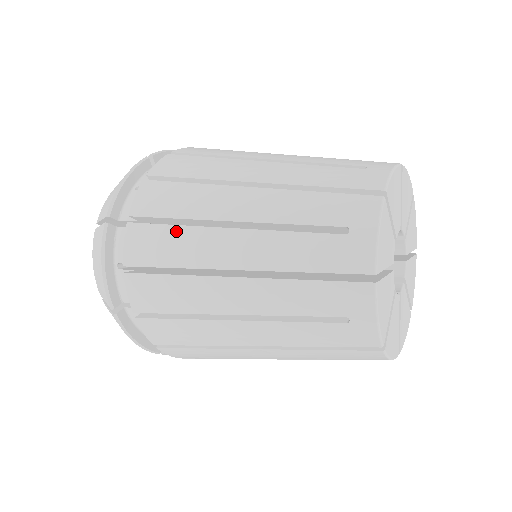
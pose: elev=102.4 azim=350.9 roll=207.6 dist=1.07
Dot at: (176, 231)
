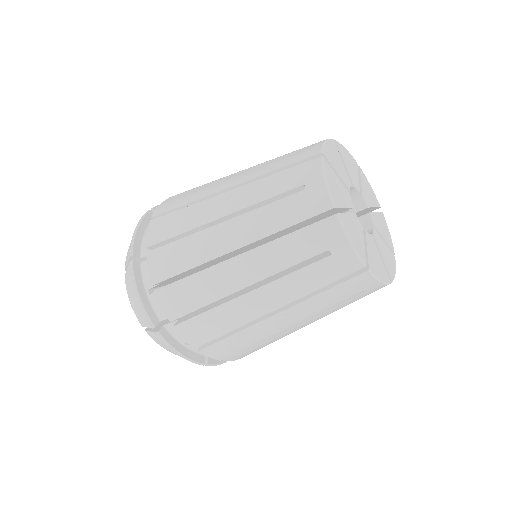
Dot at: (195, 190)
